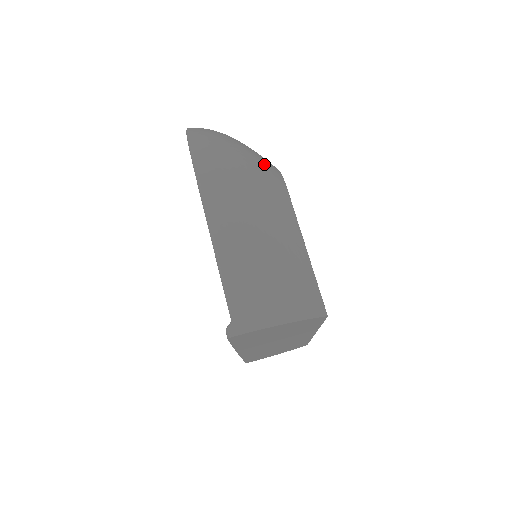
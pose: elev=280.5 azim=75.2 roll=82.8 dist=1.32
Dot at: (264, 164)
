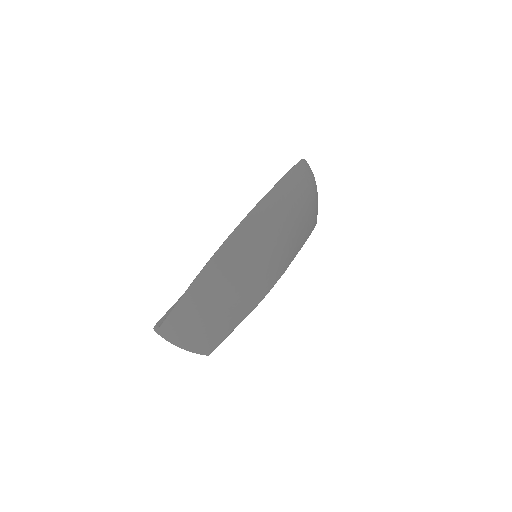
Dot at: (251, 295)
